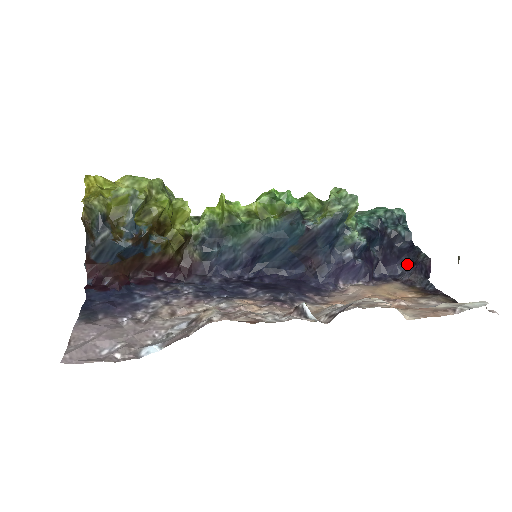
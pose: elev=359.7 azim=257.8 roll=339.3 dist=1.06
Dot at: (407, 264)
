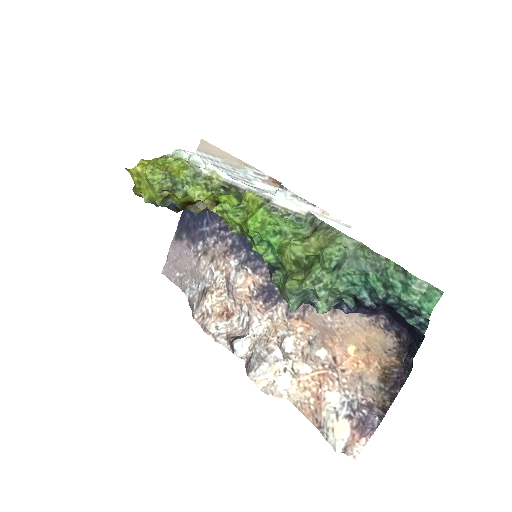
Dot at: (411, 340)
